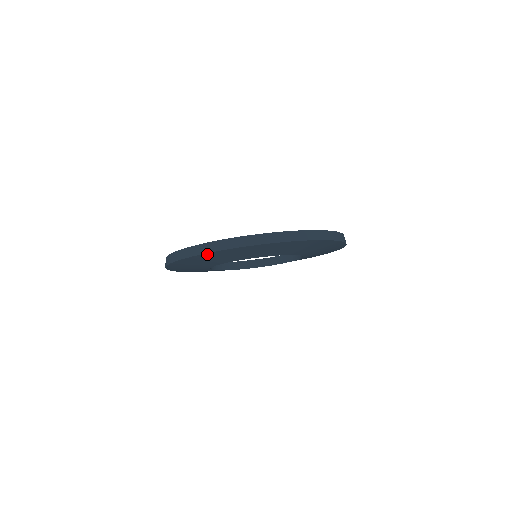
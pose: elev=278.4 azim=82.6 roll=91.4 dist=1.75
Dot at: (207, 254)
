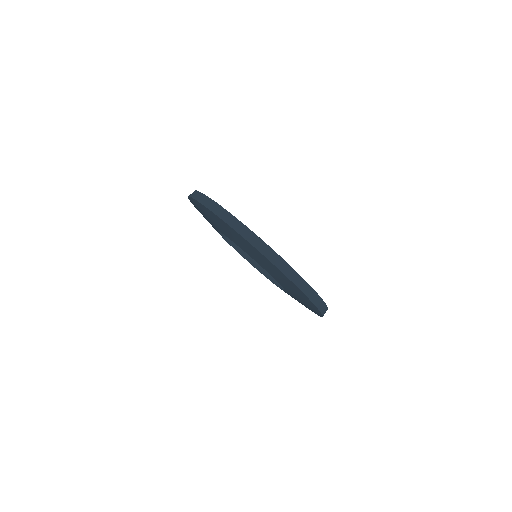
Dot at: occluded
